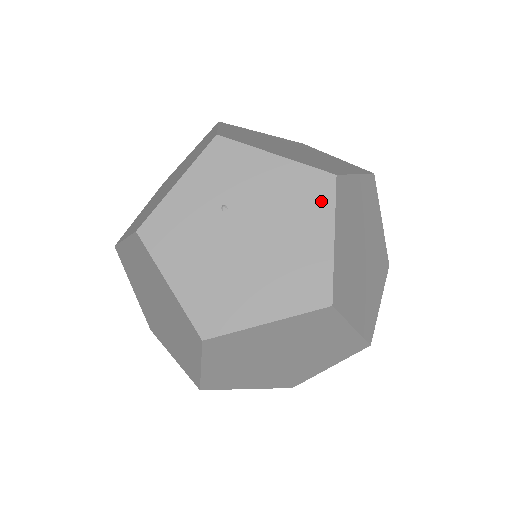
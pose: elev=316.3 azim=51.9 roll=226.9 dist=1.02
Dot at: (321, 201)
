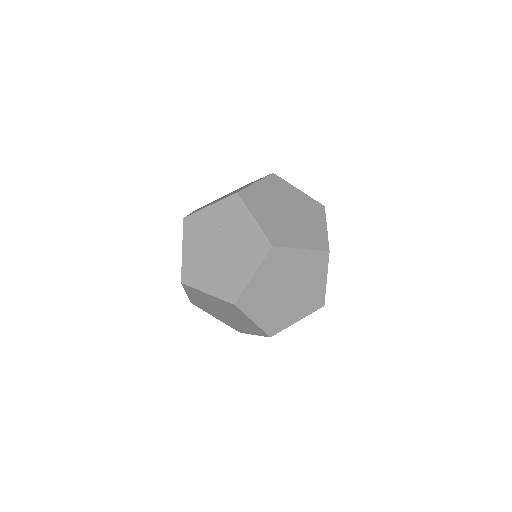
Dot at: (259, 254)
